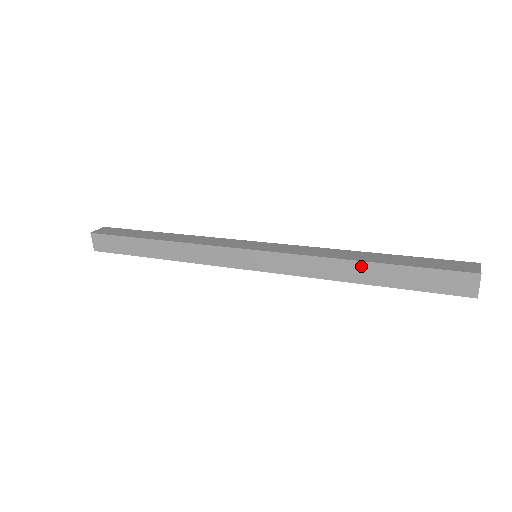
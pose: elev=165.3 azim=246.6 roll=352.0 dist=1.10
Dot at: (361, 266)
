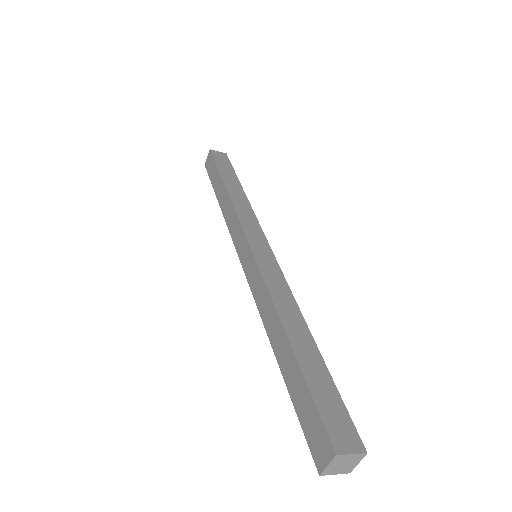
Dot at: (282, 336)
